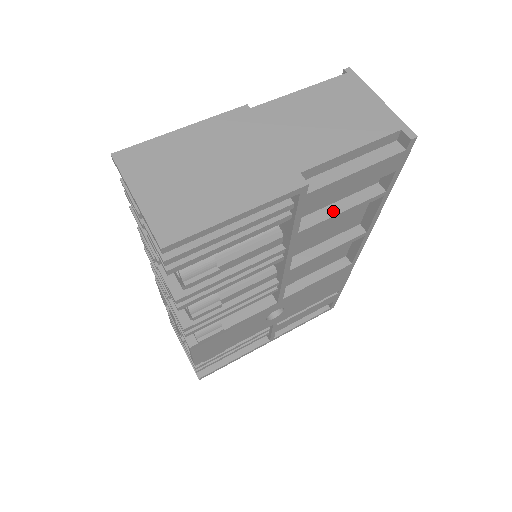
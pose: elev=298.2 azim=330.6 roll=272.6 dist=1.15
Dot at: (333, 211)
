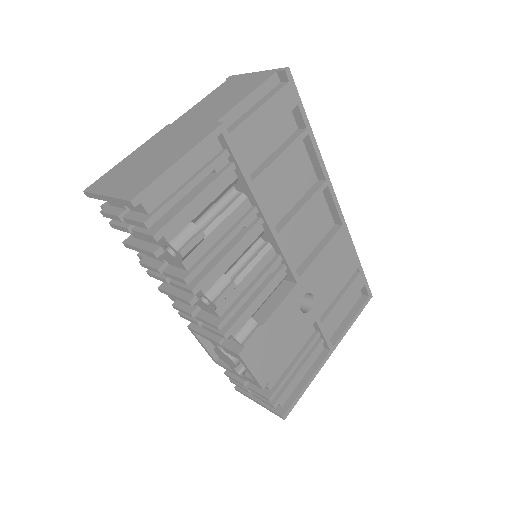
Dot at: (273, 158)
